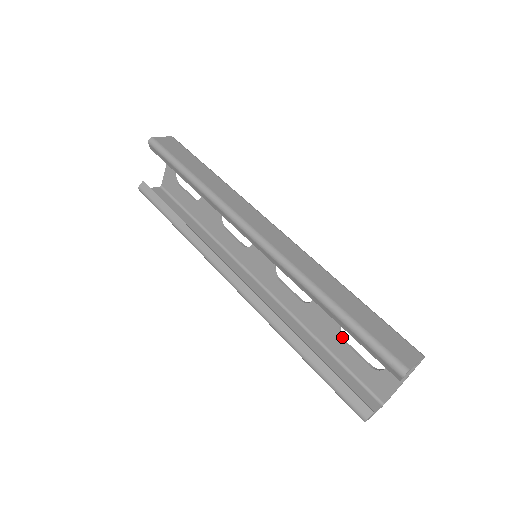
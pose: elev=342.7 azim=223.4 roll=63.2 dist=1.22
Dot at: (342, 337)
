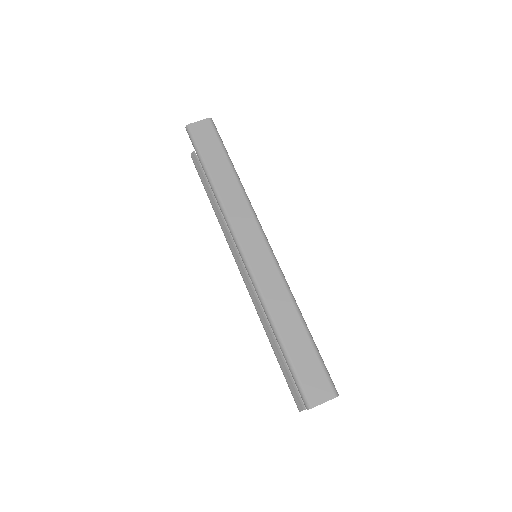
Dot at: occluded
